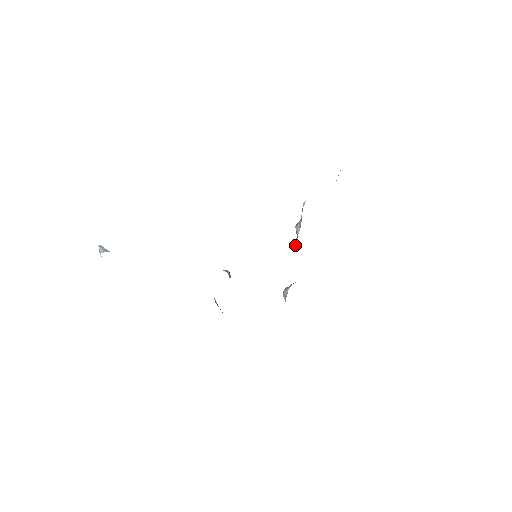
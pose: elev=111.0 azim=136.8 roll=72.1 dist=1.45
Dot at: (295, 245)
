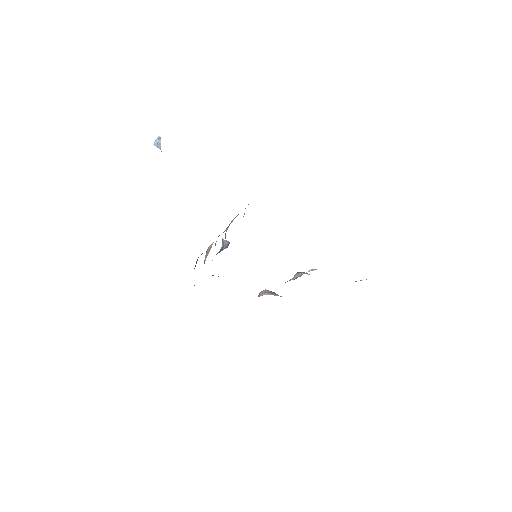
Dot at: (285, 282)
